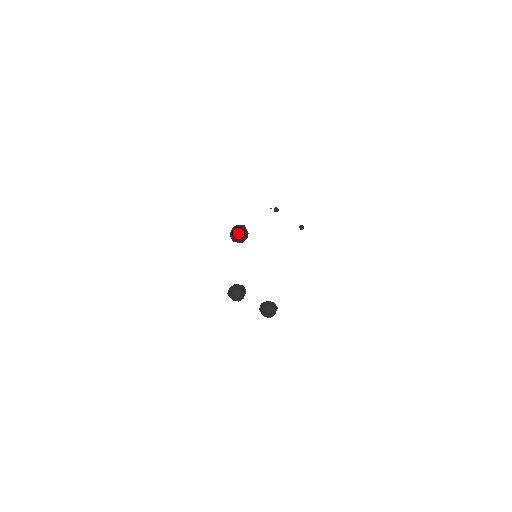
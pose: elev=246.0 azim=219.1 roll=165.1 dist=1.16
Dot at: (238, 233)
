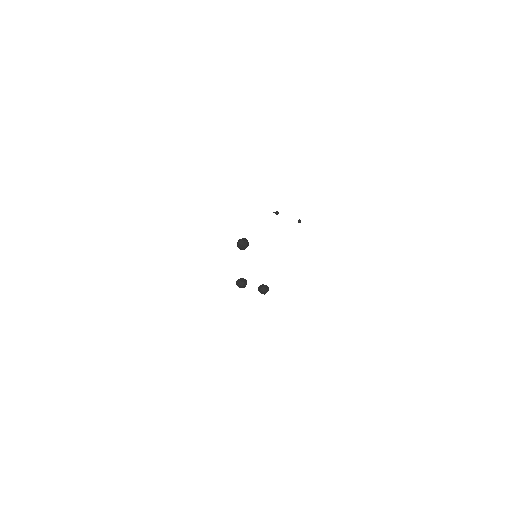
Dot at: (241, 244)
